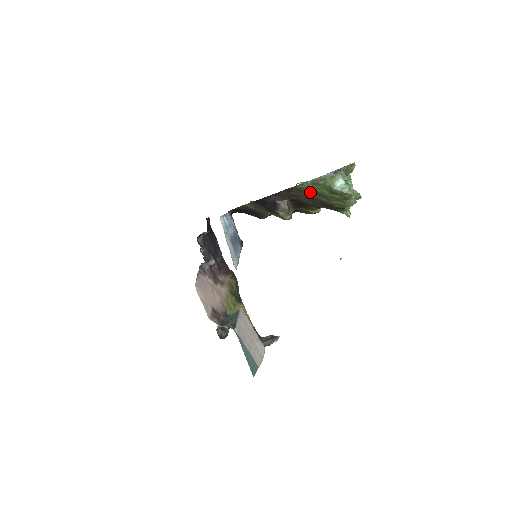
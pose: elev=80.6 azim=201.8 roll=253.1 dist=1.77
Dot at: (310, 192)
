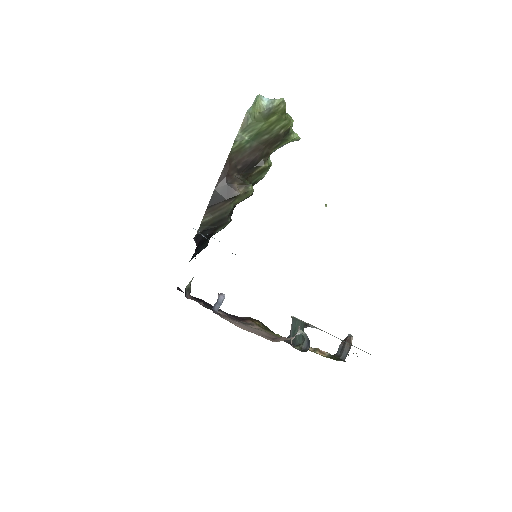
Dot at: (248, 143)
